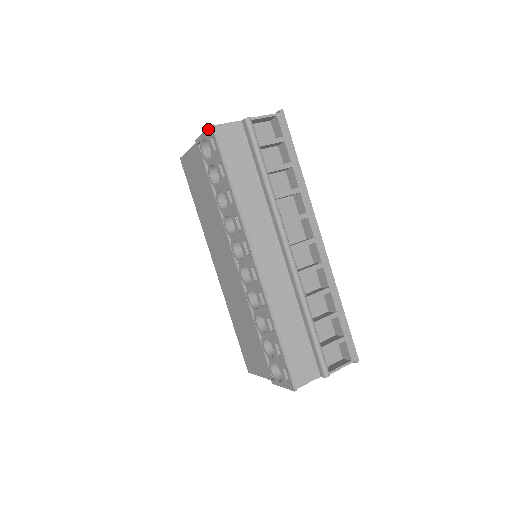
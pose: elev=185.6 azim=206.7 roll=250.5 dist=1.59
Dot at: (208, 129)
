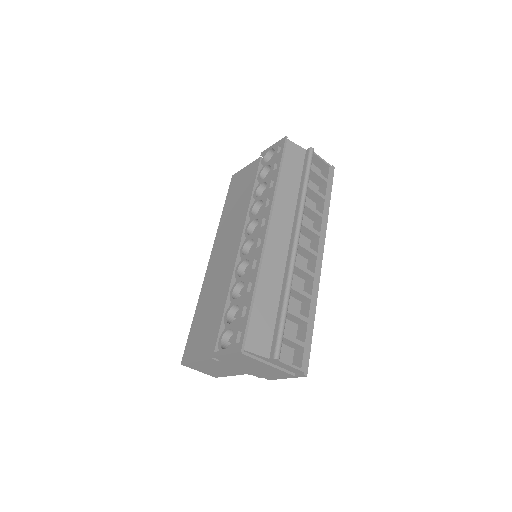
Dot at: (281, 140)
